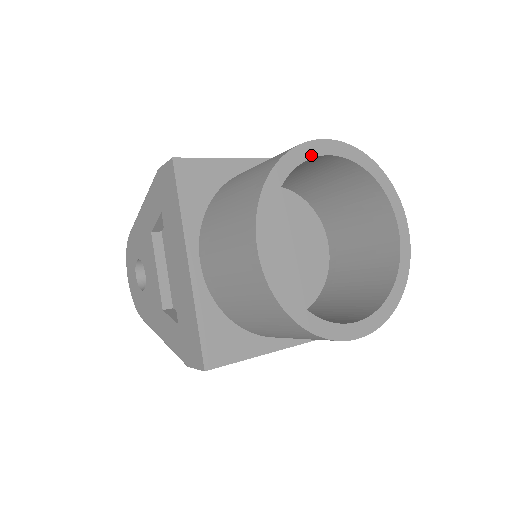
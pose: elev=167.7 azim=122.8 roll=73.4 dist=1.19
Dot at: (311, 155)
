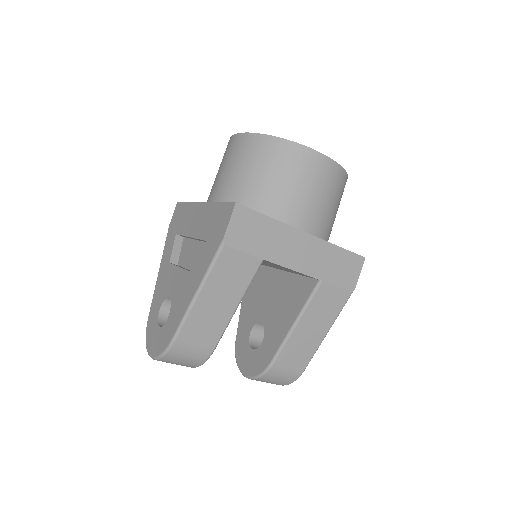
Dot at: occluded
